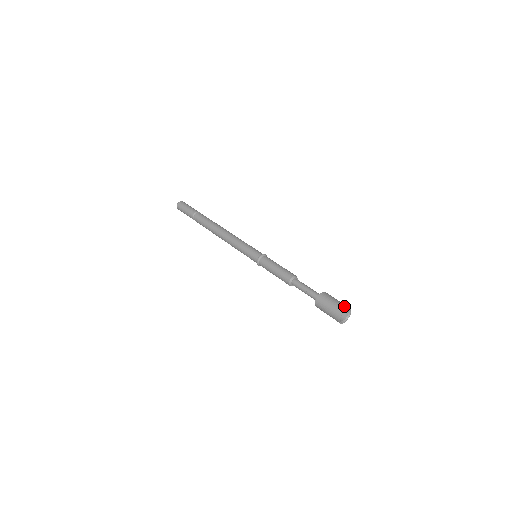
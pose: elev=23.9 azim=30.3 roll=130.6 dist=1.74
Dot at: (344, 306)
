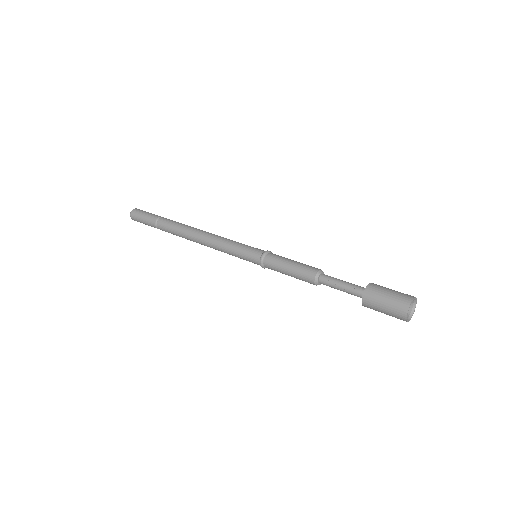
Dot at: (406, 298)
